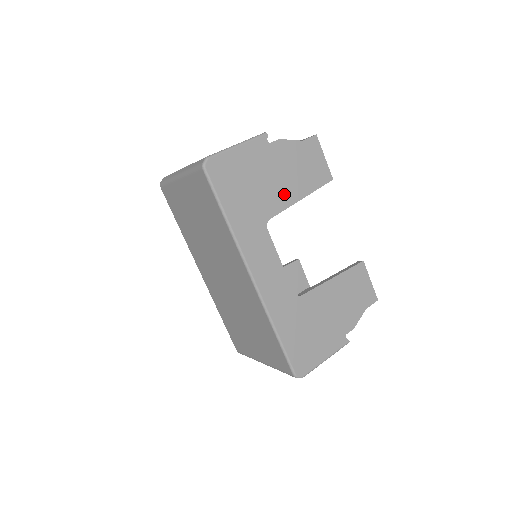
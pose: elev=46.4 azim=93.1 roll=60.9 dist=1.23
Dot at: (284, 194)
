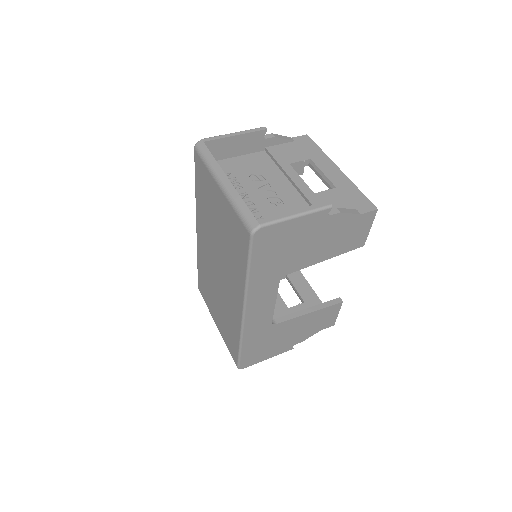
Dot at: (313, 256)
